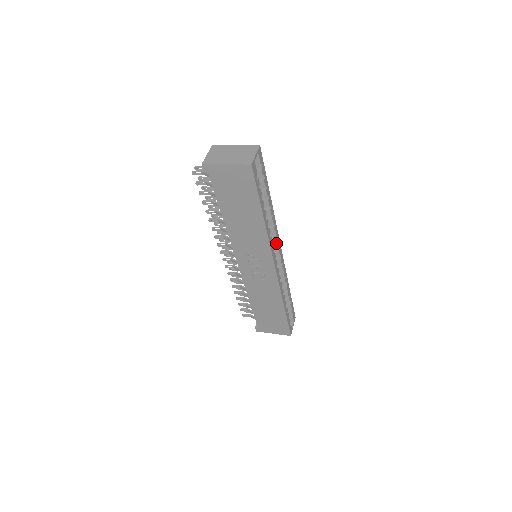
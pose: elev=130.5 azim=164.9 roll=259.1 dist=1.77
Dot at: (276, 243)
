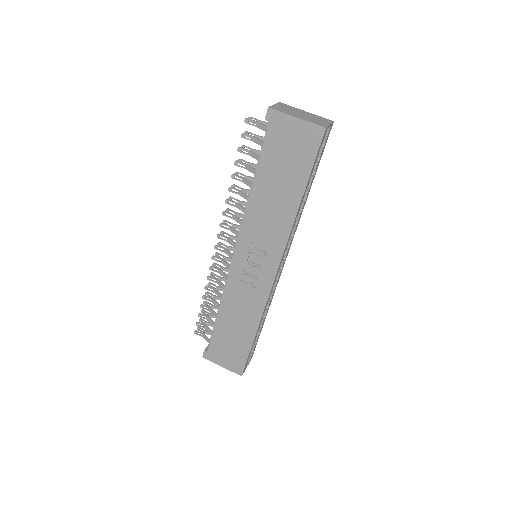
Dot at: (287, 249)
